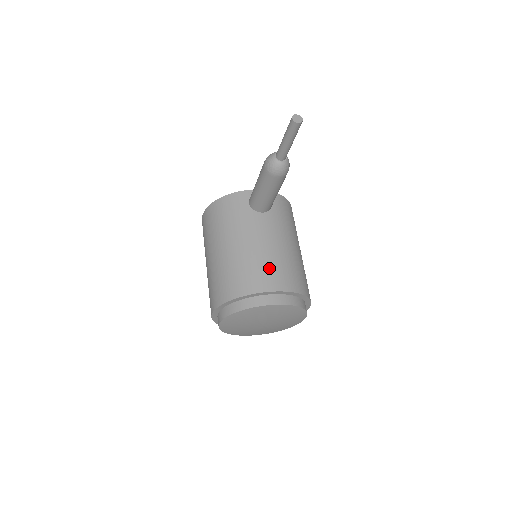
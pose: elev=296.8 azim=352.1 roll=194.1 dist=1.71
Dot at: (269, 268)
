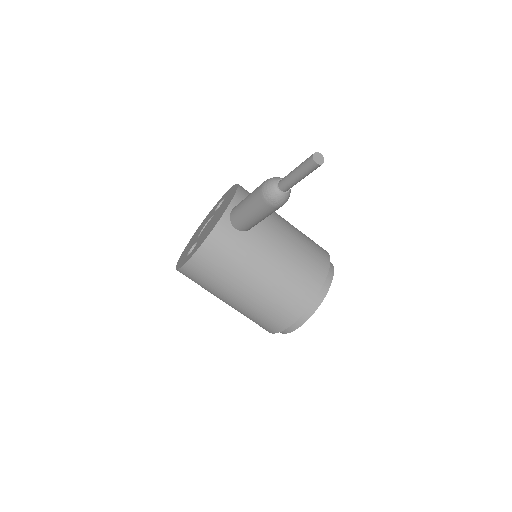
Dot at: (305, 268)
